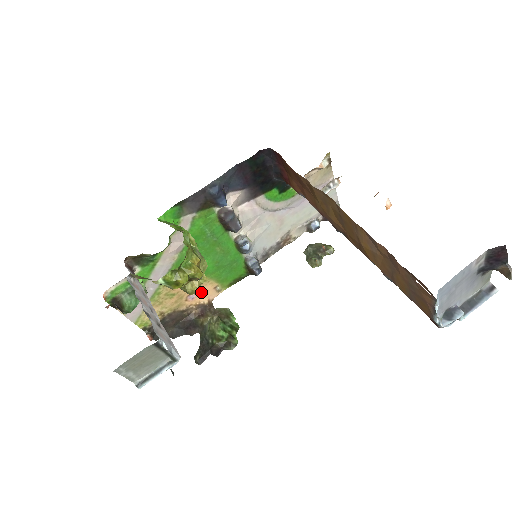
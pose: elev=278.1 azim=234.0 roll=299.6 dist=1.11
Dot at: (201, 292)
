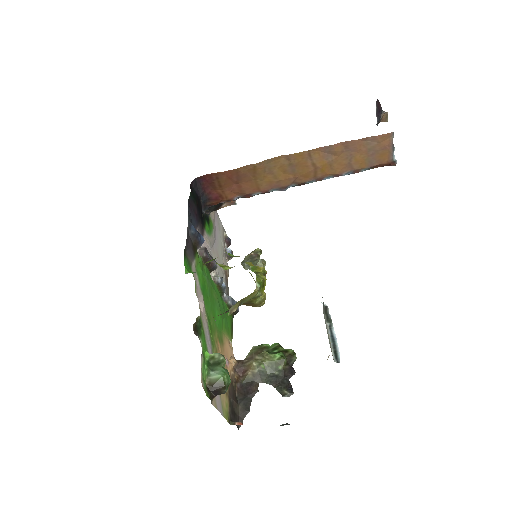
Dot at: (227, 353)
